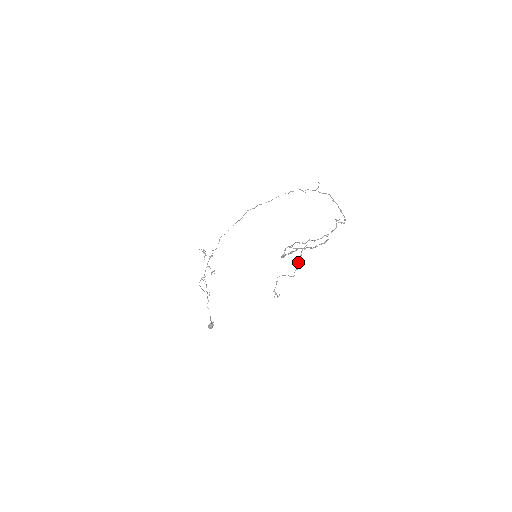
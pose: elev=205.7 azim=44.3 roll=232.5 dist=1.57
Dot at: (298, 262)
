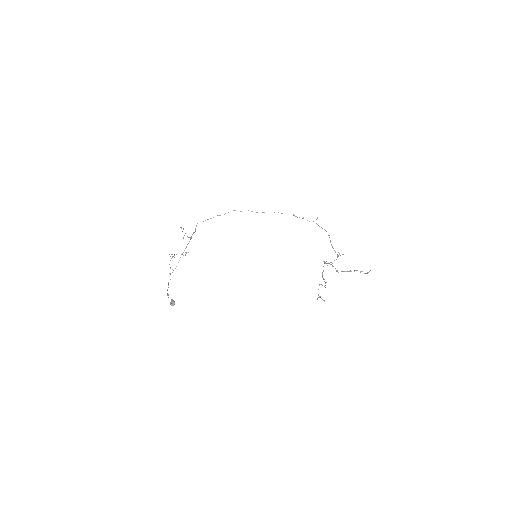
Dot at: (322, 277)
